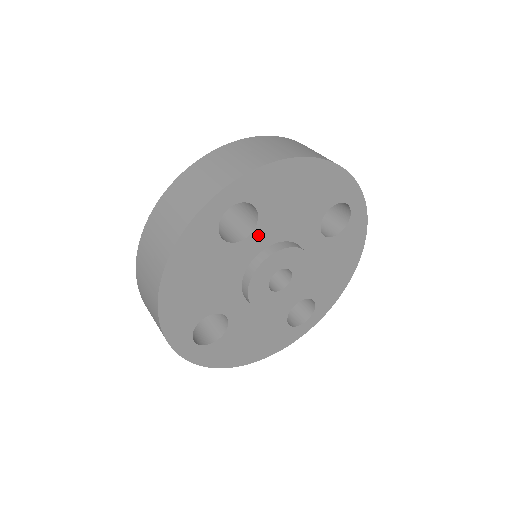
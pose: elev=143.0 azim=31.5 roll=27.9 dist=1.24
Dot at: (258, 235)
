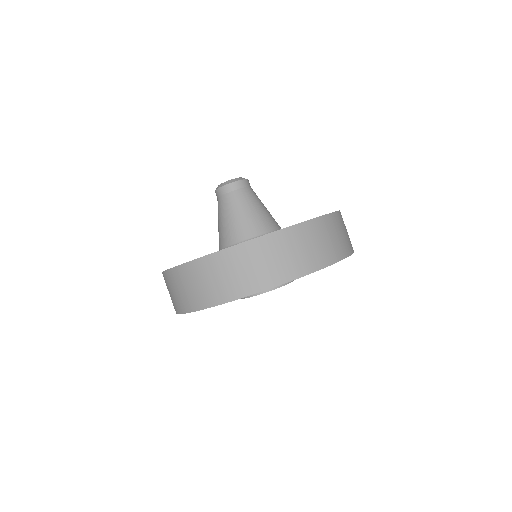
Dot at: occluded
